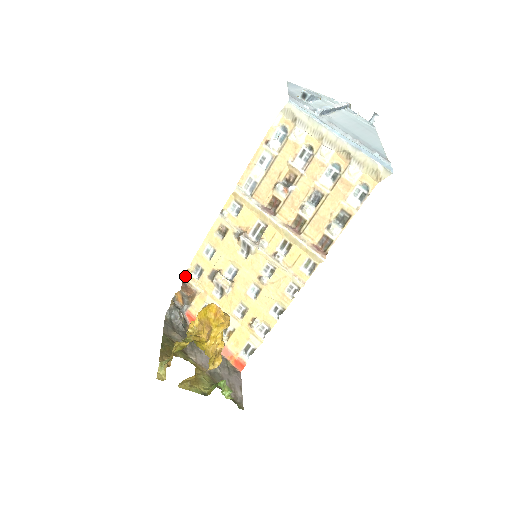
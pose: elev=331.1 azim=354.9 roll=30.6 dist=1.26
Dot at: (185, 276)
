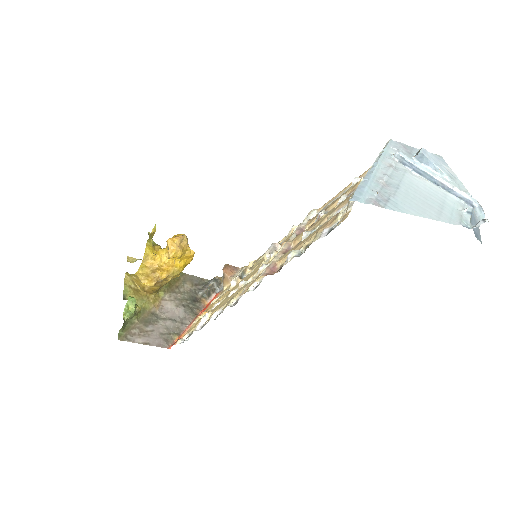
Dot at: occluded
